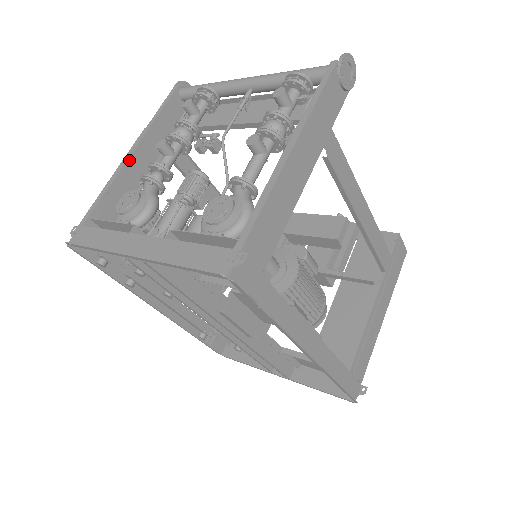
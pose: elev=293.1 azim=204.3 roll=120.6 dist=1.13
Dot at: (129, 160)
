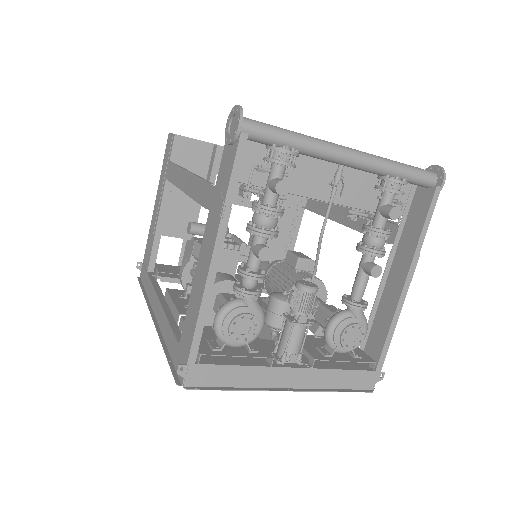
Dot at: (209, 263)
